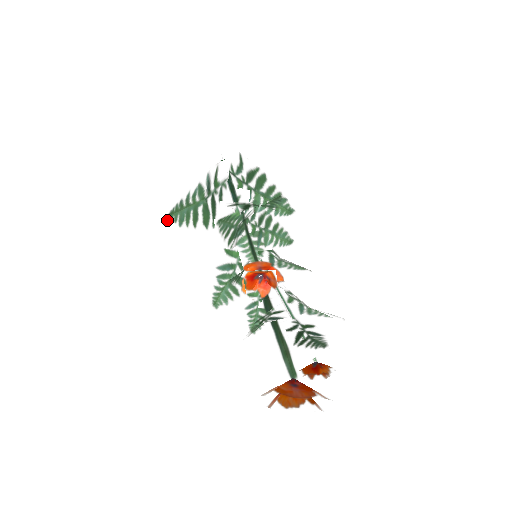
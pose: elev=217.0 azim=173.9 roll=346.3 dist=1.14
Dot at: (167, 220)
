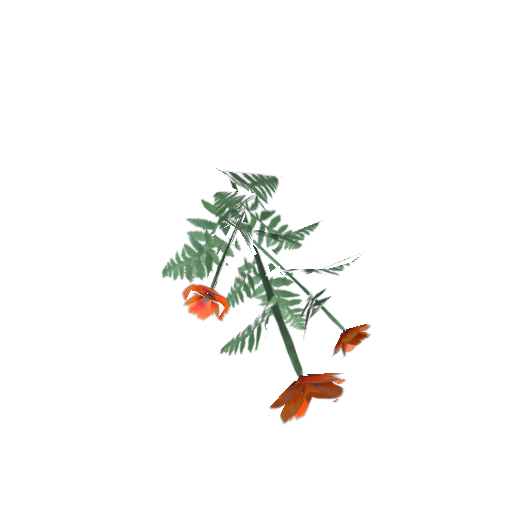
Dot at: occluded
